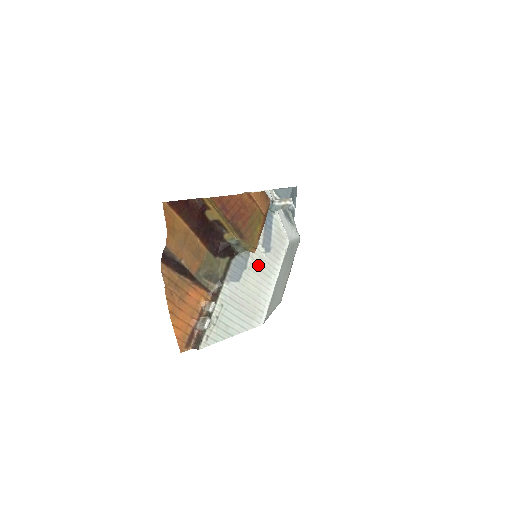
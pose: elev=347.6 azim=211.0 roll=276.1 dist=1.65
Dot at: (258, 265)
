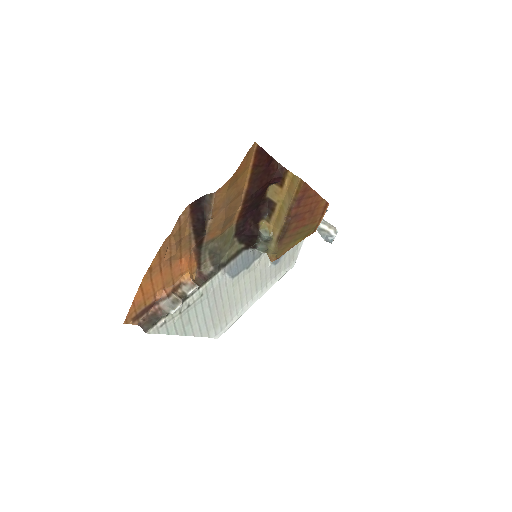
Dot at: (258, 271)
